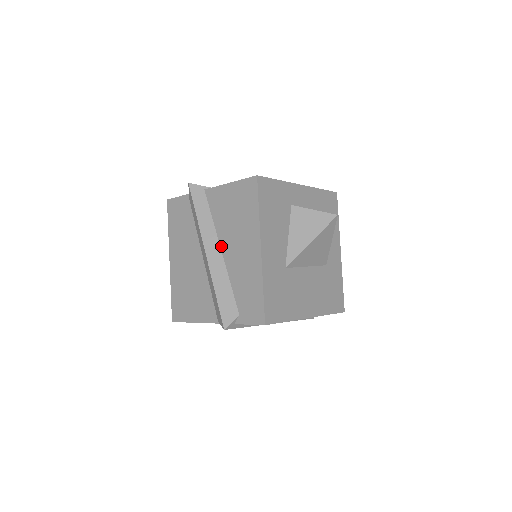
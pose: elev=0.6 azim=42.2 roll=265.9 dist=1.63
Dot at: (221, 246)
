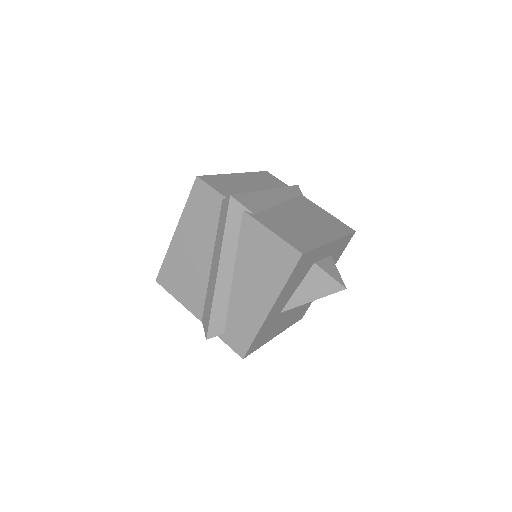
Dot at: (235, 272)
